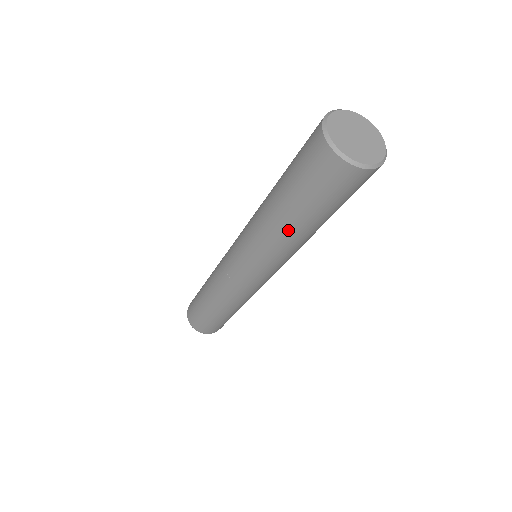
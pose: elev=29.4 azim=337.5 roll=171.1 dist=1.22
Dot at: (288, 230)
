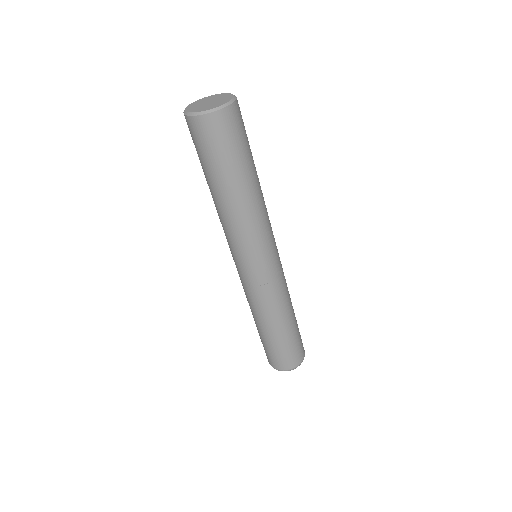
Dot at: (215, 199)
